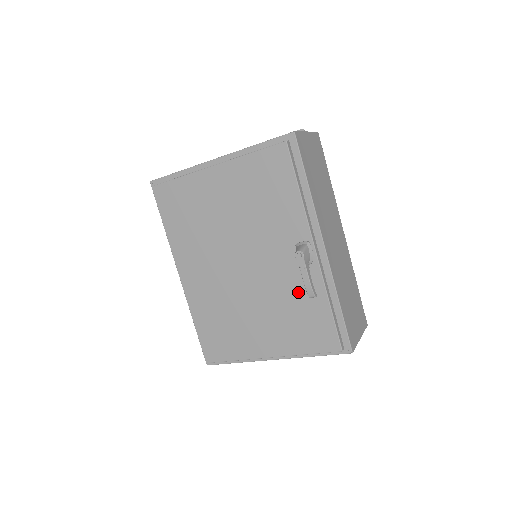
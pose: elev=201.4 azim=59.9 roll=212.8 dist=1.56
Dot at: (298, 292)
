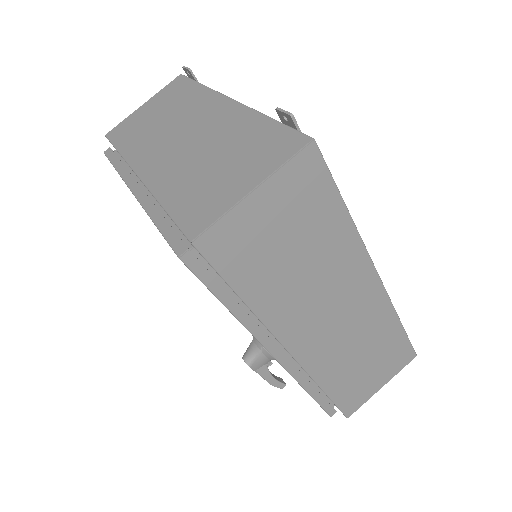
Dot at: occluded
